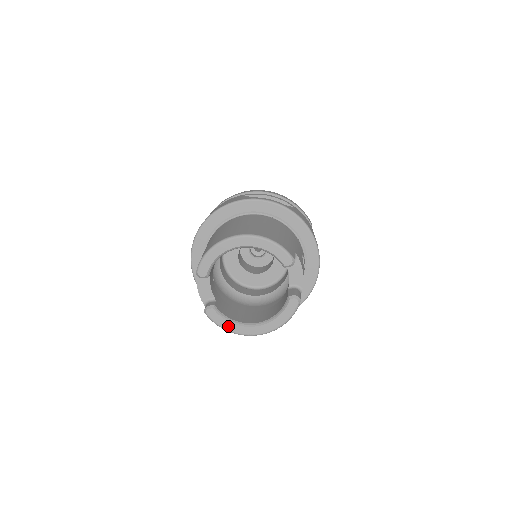
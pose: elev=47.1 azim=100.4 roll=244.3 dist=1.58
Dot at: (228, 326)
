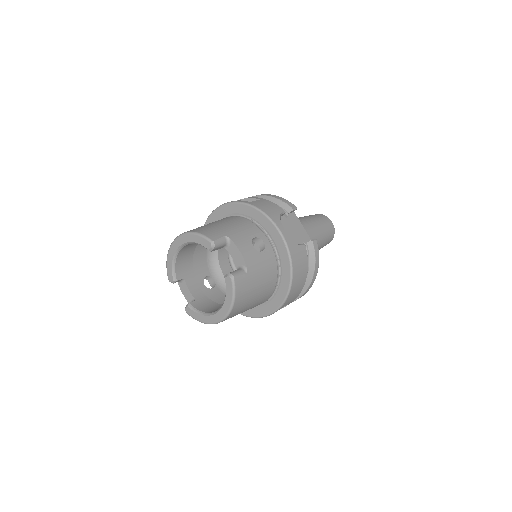
Dot at: (202, 319)
